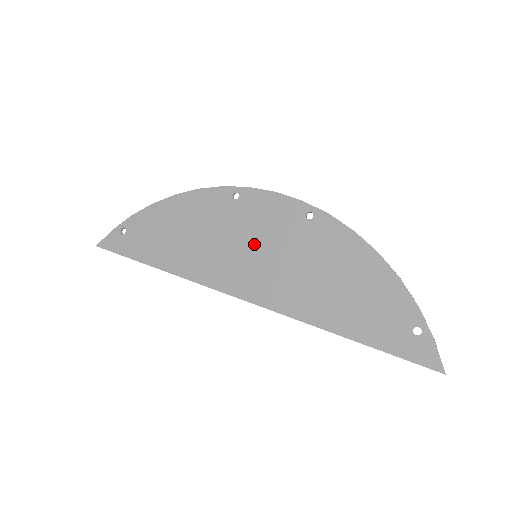
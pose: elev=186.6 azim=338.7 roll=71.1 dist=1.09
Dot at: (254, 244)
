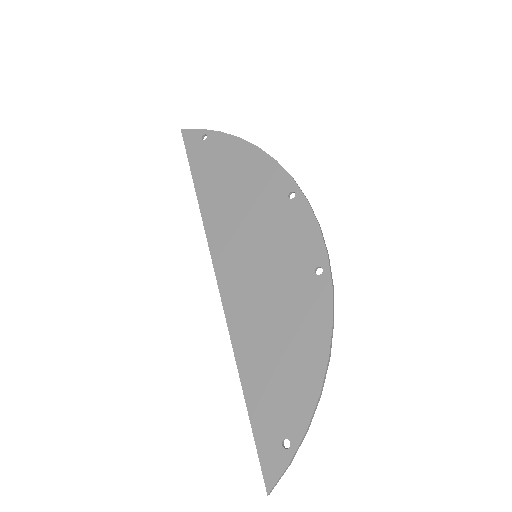
Dot at: (264, 246)
